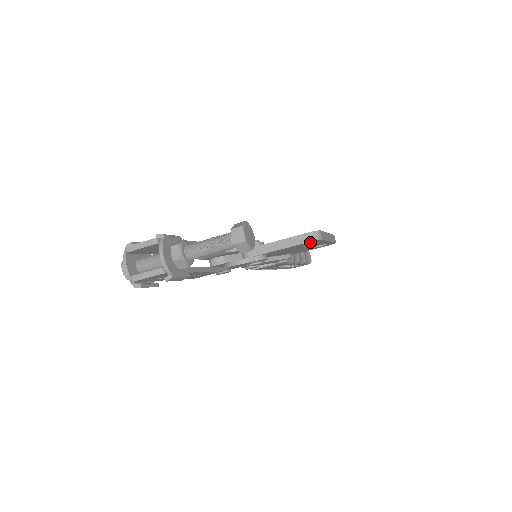
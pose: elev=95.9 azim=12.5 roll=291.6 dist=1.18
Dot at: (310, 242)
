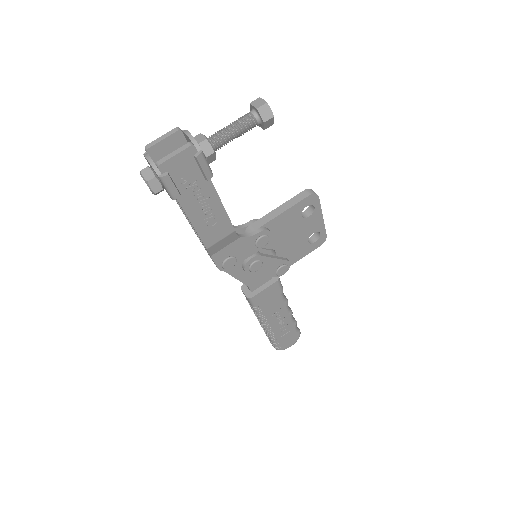
Dot at: (308, 200)
